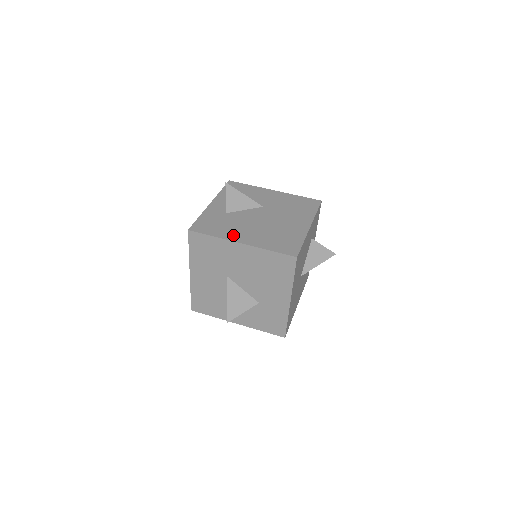
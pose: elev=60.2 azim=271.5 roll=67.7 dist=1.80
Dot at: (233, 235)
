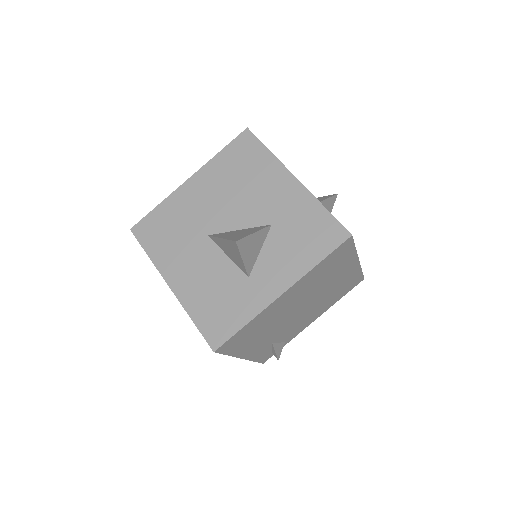
Dot at: occluded
